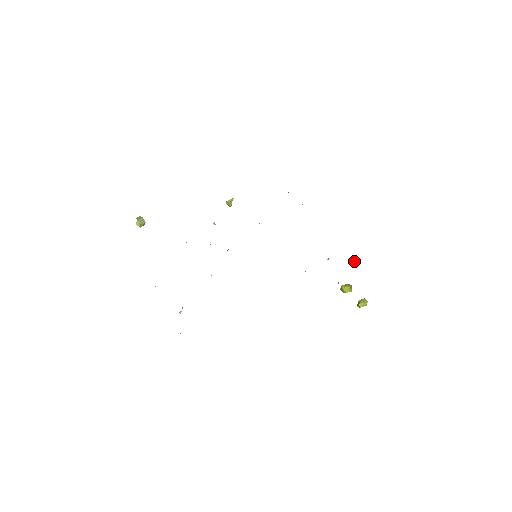
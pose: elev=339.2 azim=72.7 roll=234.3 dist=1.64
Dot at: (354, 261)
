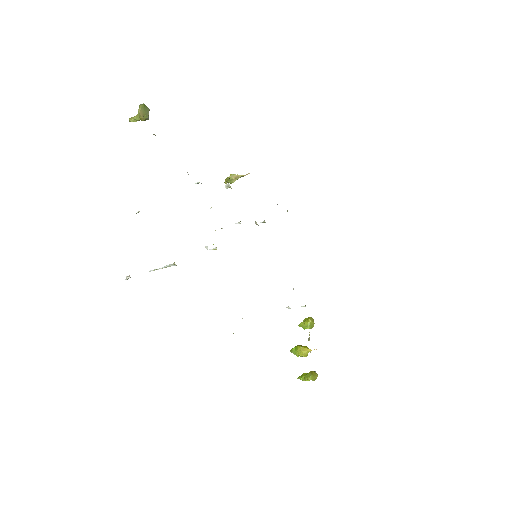
Dot at: (312, 324)
